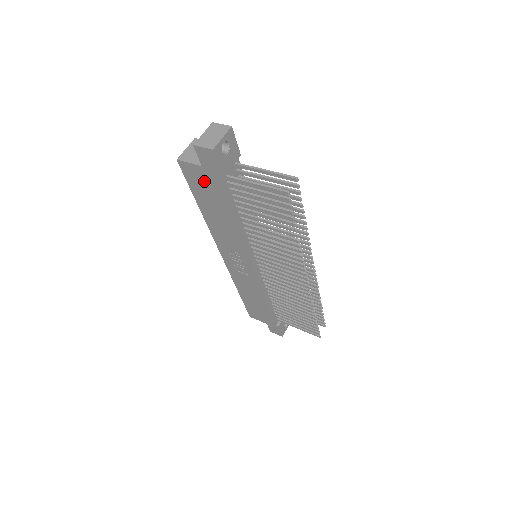
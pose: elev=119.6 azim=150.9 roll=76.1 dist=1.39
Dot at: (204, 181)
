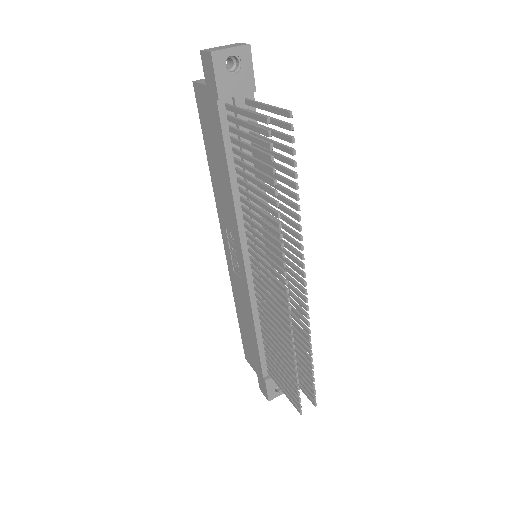
Dot at: (208, 111)
